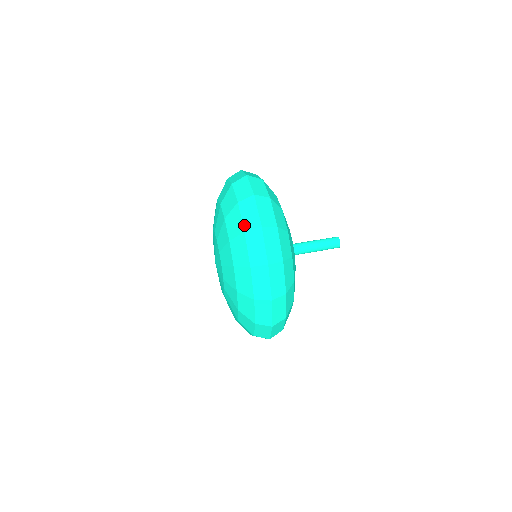
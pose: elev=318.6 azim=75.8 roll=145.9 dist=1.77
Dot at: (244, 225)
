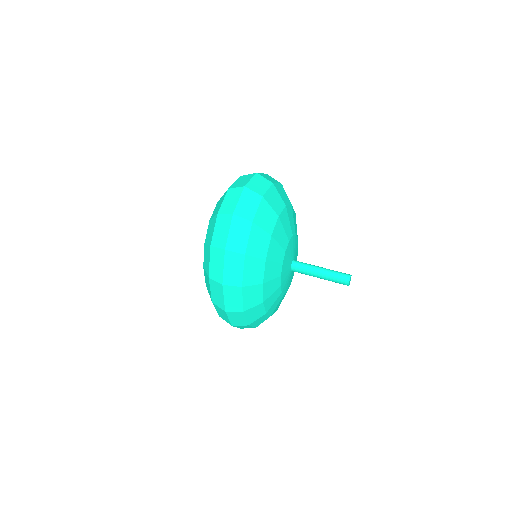
Dot at: (210, 271)
